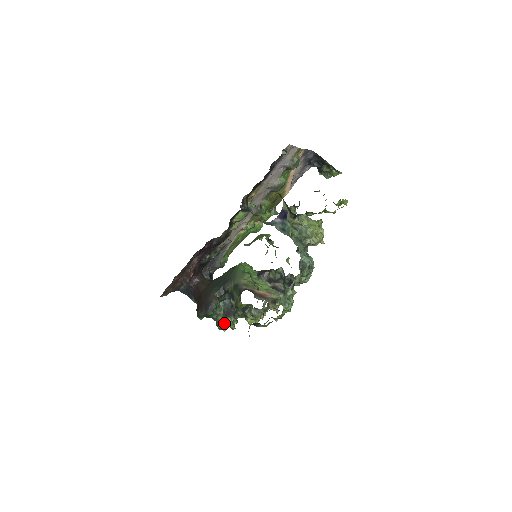
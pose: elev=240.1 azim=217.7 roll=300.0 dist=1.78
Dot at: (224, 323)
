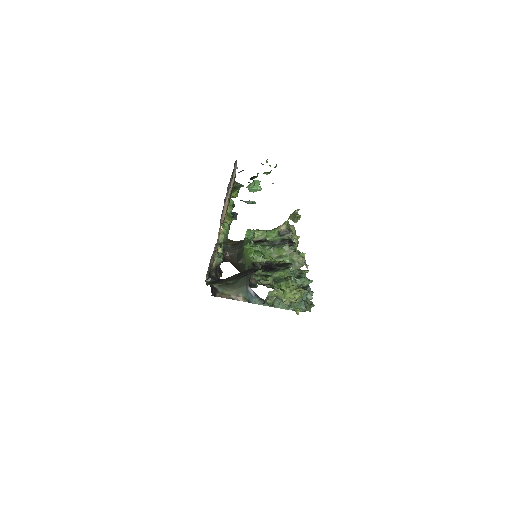
Dot at: occluded
